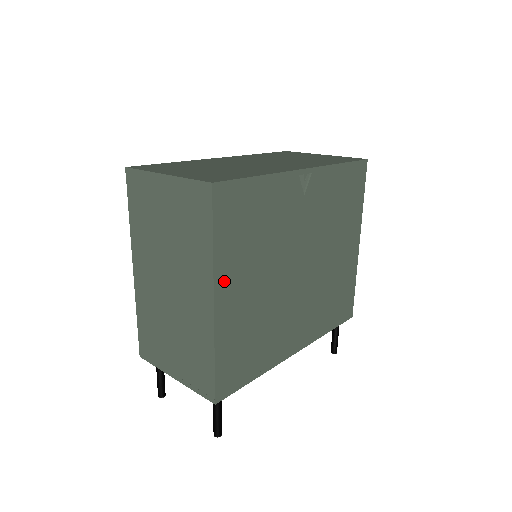
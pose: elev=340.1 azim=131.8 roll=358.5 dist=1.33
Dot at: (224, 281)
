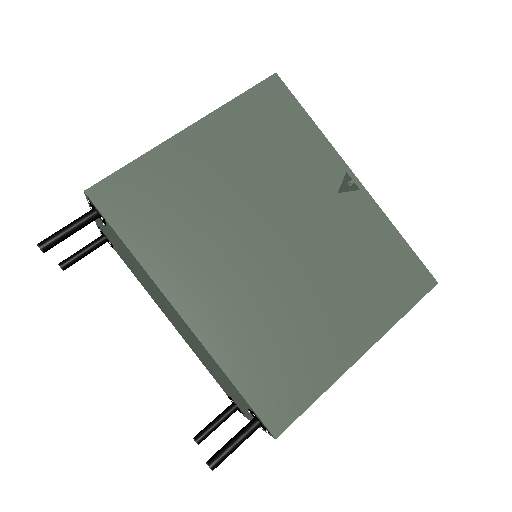
Dot at: (212, 129)
